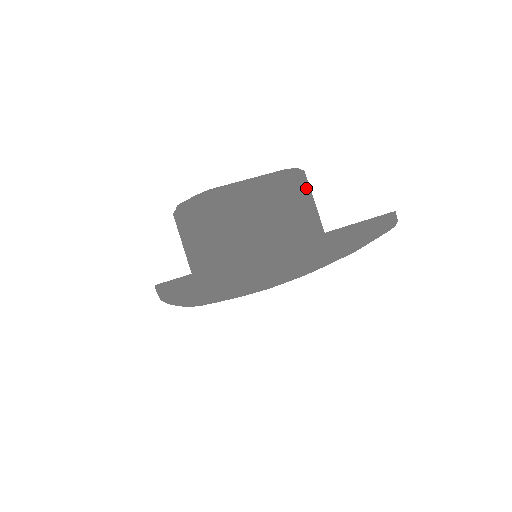
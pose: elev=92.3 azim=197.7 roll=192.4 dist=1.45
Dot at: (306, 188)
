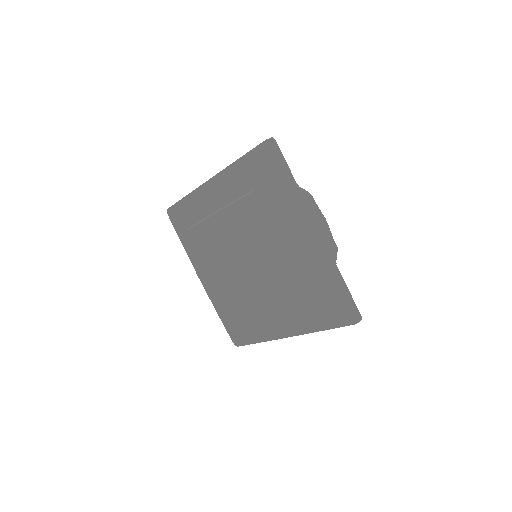
Dot at: occluded
